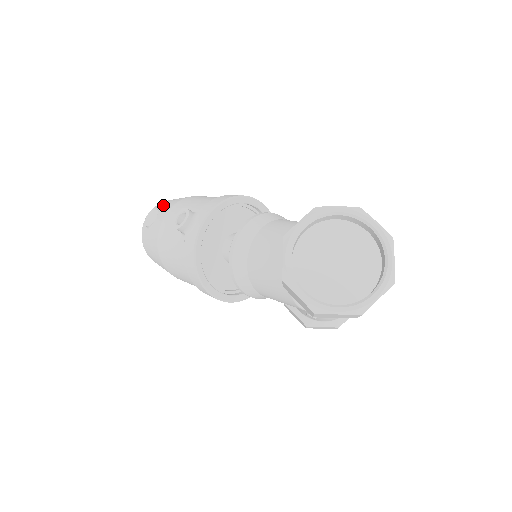
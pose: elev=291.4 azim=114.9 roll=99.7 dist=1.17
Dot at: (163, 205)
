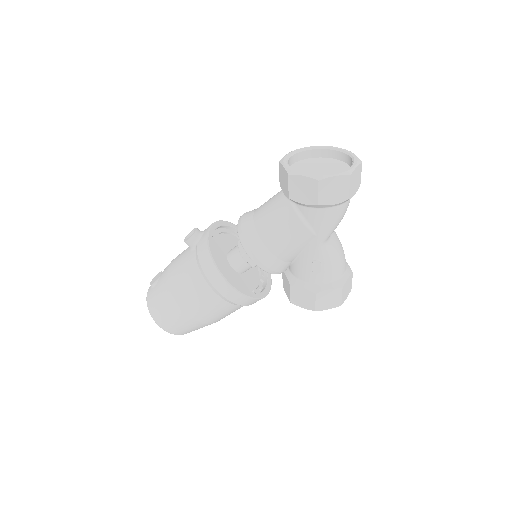
Dot at: occluded
